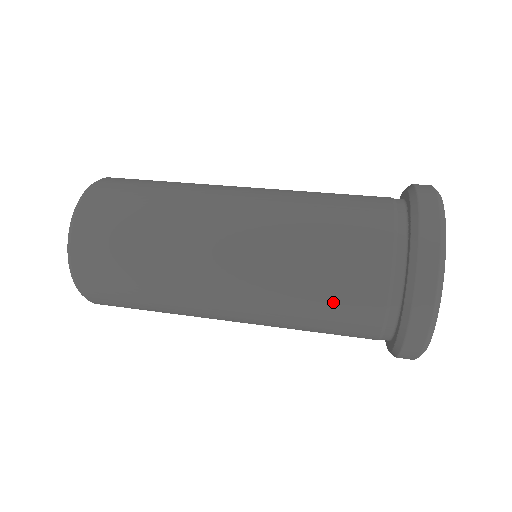
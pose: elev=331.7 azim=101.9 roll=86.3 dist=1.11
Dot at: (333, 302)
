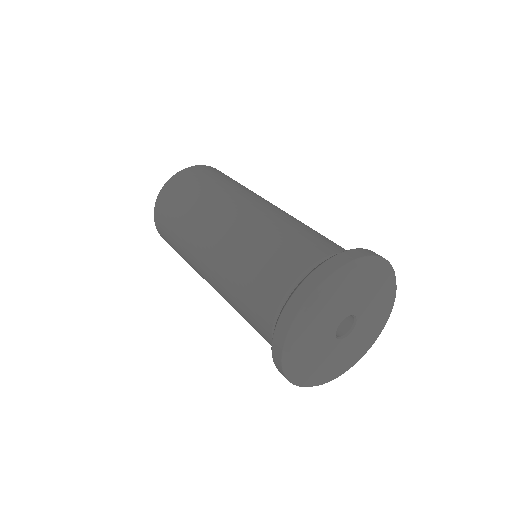
Dot at: occluded
